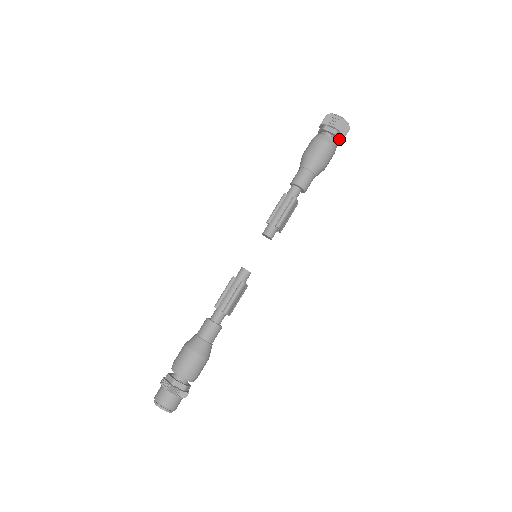
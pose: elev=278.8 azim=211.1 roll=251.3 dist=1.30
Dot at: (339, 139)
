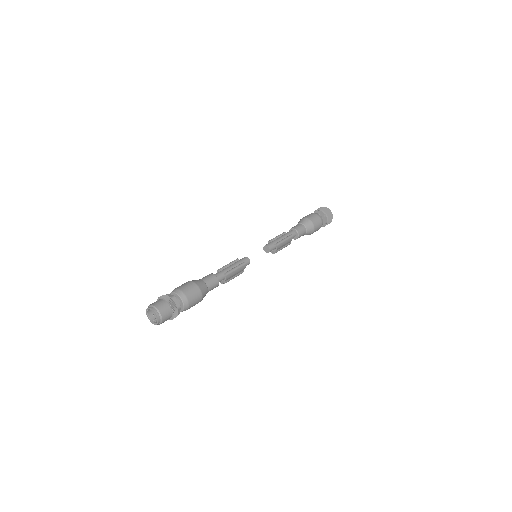
Dot at: (325, 221)
